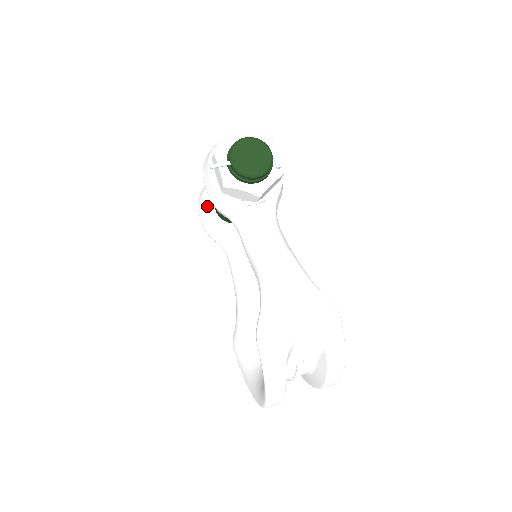
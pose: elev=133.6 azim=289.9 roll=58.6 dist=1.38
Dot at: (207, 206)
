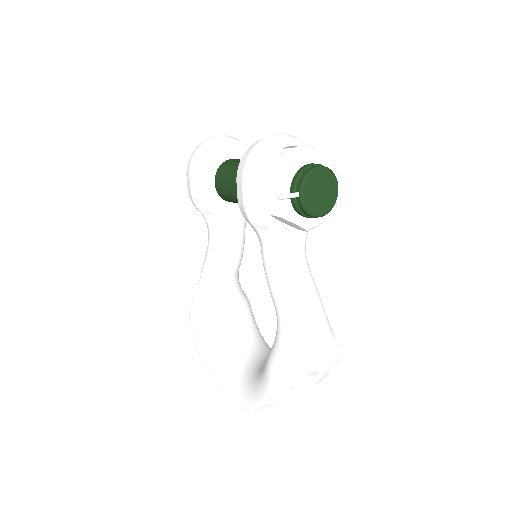
Dot at: (207, 177)
